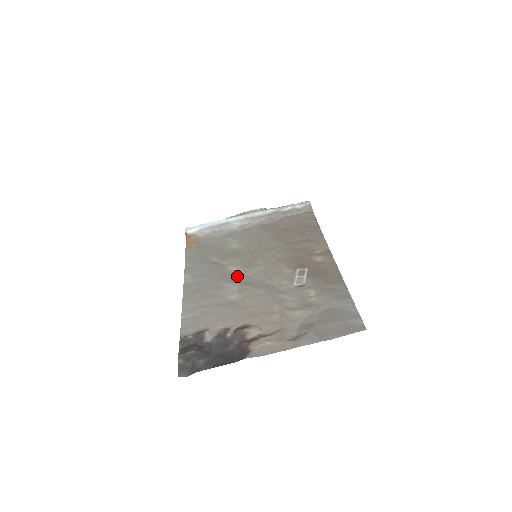
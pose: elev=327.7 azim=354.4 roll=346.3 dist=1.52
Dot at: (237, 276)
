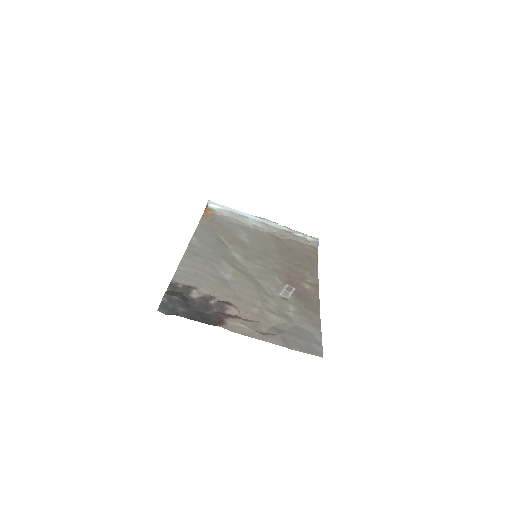
Dot at: (236, 262)
